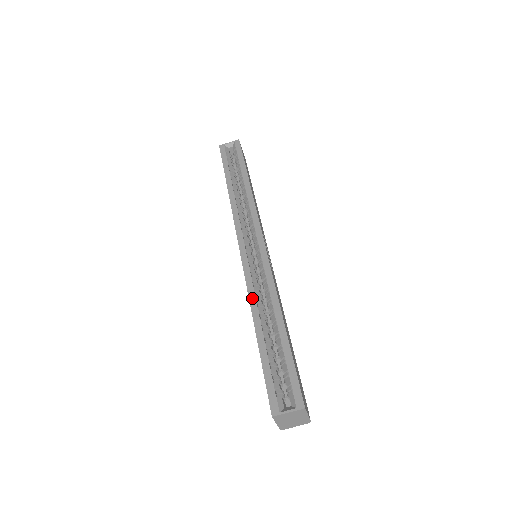
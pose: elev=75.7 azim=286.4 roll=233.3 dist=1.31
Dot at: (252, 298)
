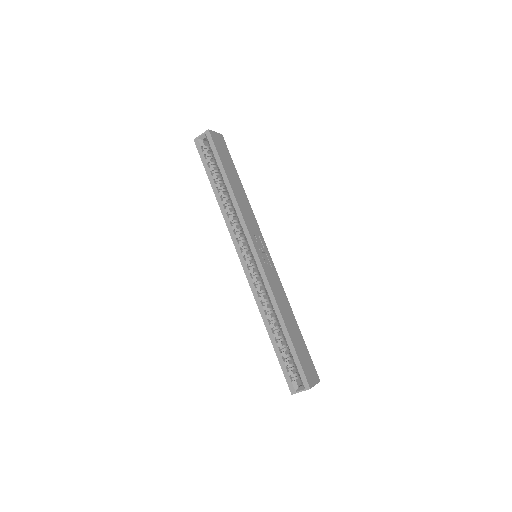
Dot at: (260, 307)
